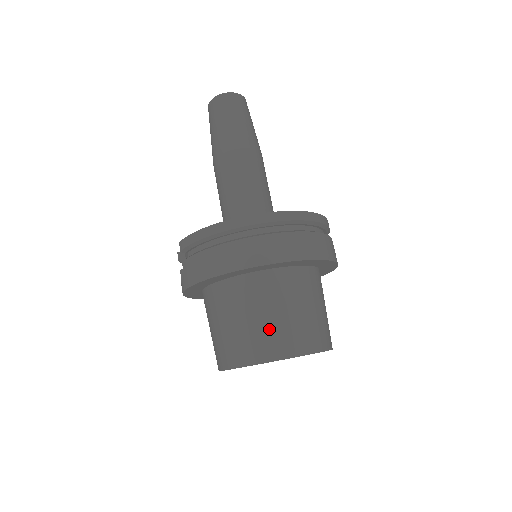
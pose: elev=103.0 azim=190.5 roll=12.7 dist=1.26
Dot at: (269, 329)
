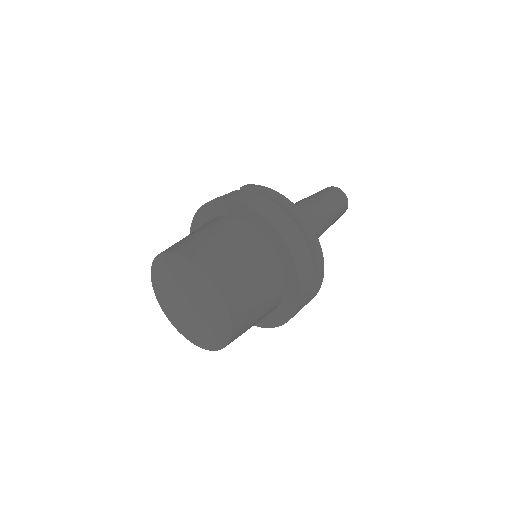
Dot at: (234, 267)
